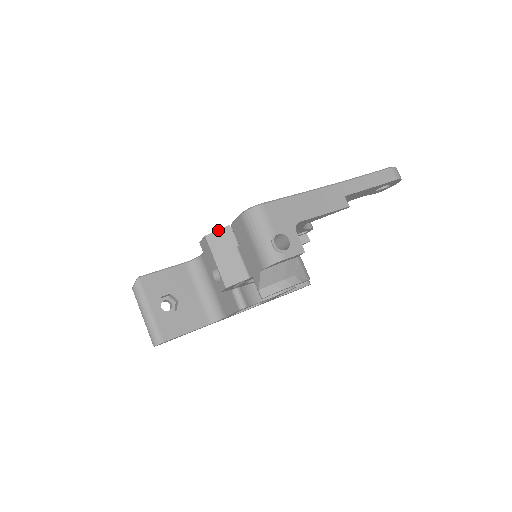
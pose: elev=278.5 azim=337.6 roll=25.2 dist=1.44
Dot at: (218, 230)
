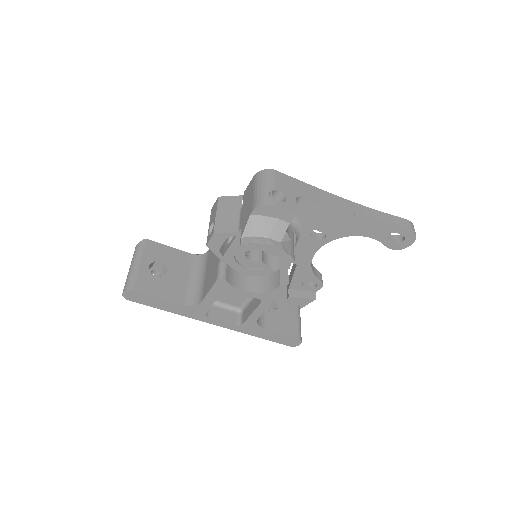
Dot at: (231, 196)
